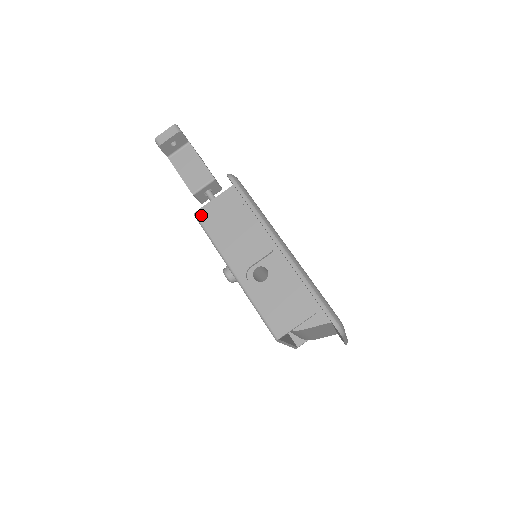
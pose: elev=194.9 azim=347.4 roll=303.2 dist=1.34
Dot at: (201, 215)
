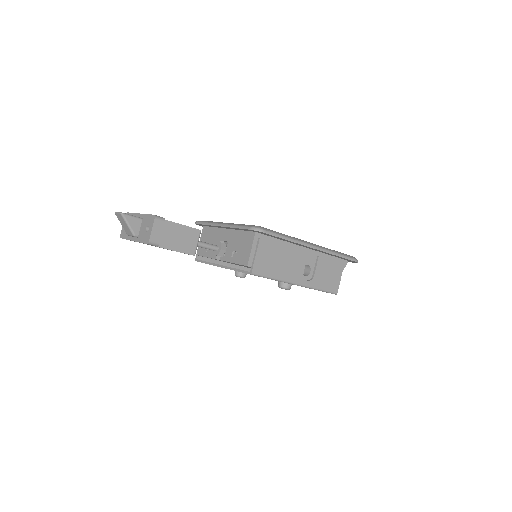
Dot at: (257, 271)
